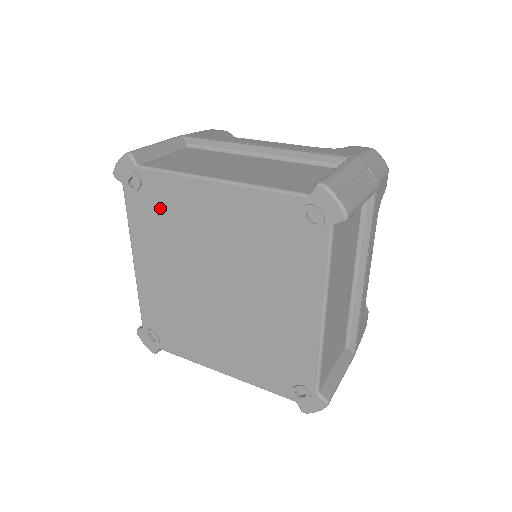
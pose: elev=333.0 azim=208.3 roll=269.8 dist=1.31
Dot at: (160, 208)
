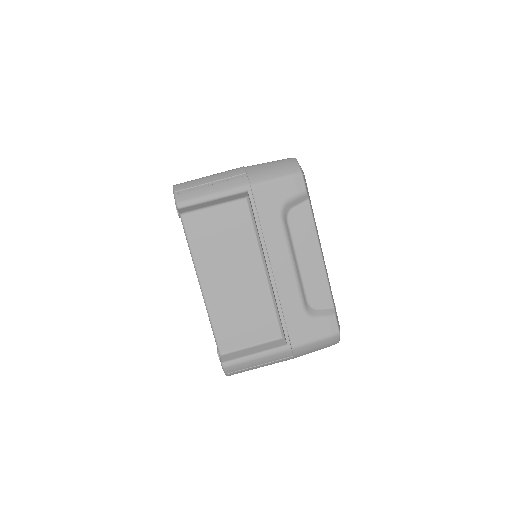
Dot at: occluded
